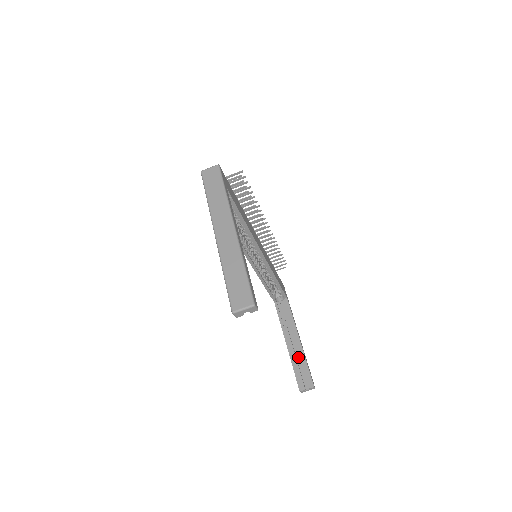
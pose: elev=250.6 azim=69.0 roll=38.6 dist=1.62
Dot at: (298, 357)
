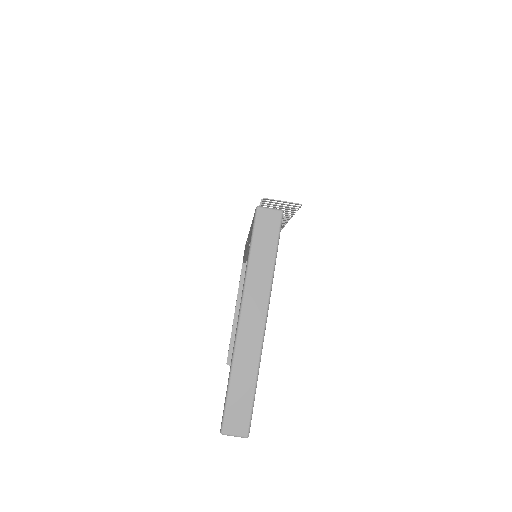
Dot at: occluded
